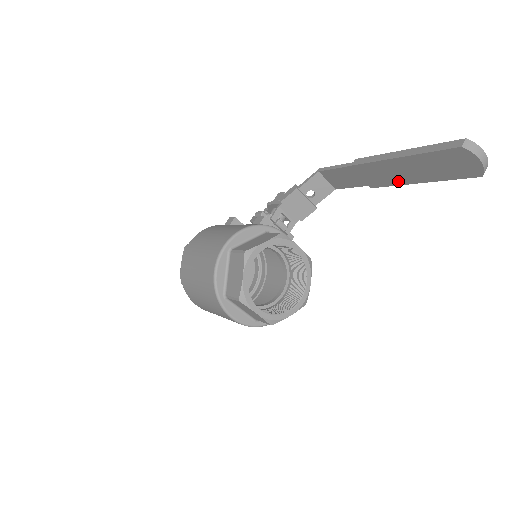
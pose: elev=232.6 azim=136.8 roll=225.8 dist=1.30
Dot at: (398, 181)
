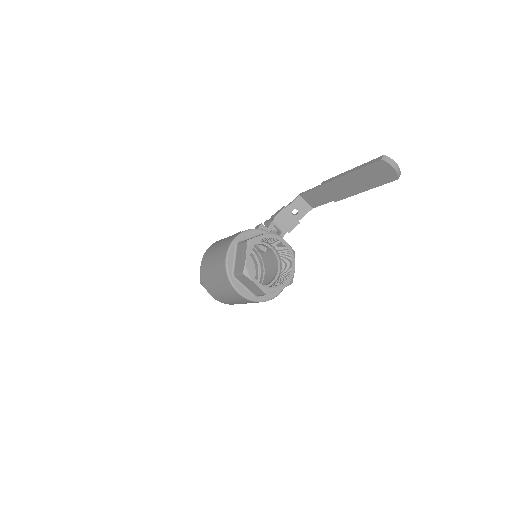
Dot at: (351, 193)
